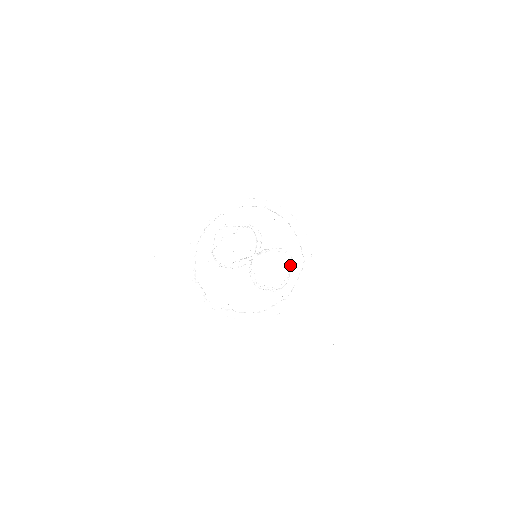
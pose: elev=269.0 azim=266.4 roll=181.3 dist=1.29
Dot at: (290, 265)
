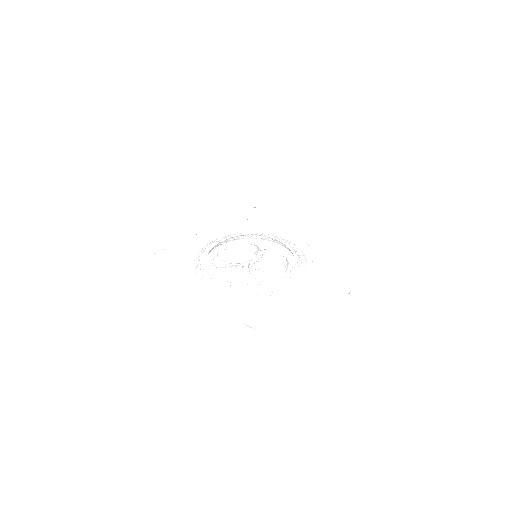
Dot at: (286, 261)
